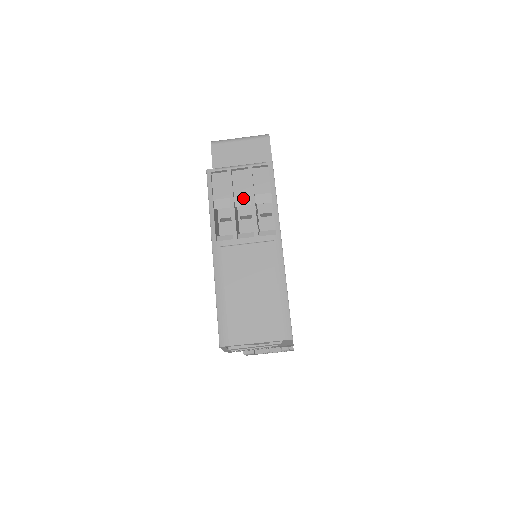
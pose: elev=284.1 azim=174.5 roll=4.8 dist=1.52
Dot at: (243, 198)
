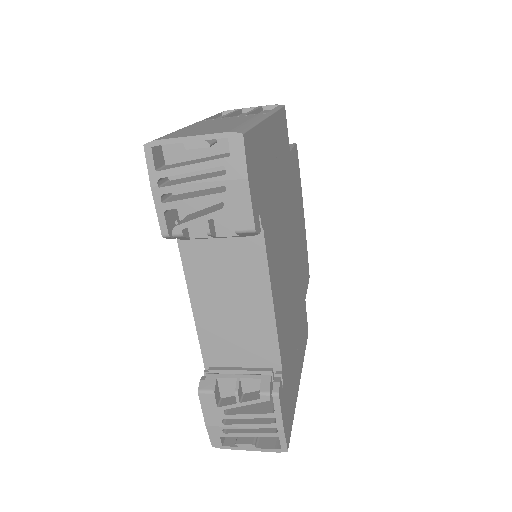
Dot at: occluded
